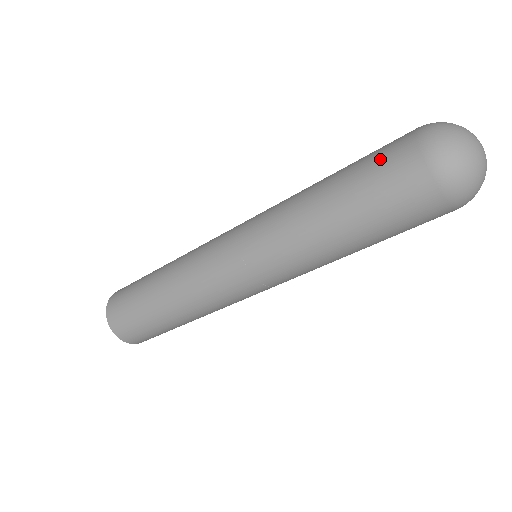
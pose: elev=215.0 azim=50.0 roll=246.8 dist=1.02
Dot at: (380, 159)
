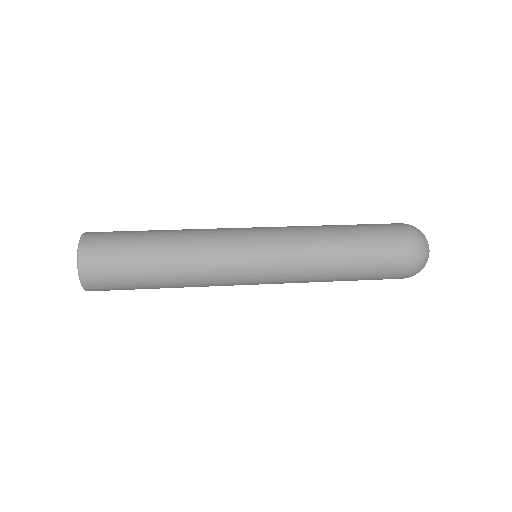
Dot at: (387, 265)
